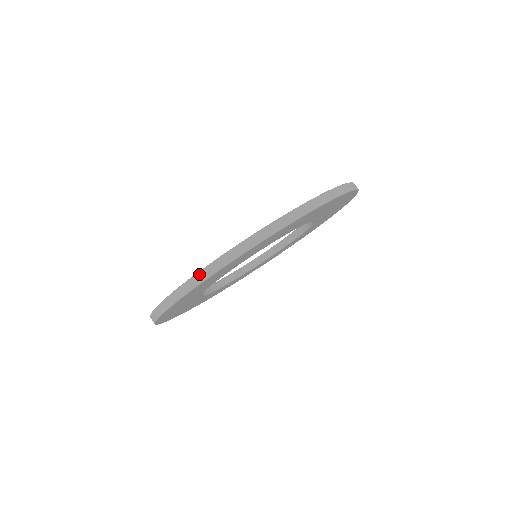
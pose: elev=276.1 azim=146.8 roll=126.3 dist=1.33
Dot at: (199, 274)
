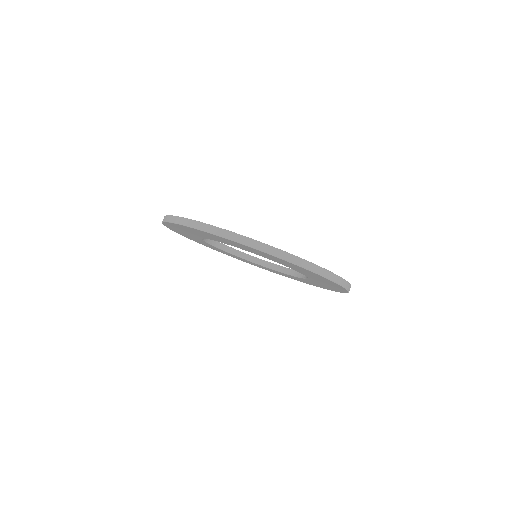
Dot at: (167, 216)
